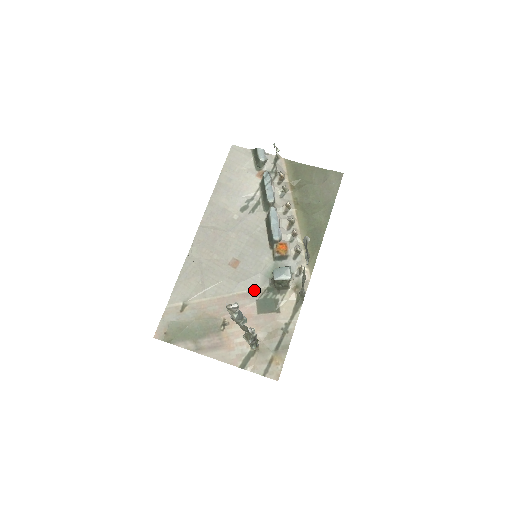
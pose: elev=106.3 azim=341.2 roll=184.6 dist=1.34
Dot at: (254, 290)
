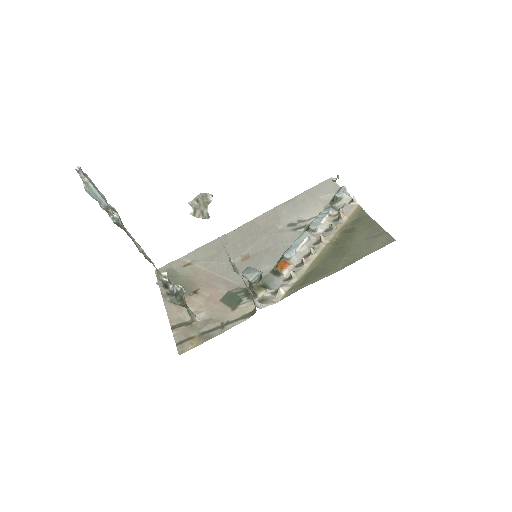
Dot at: (236, 283)
